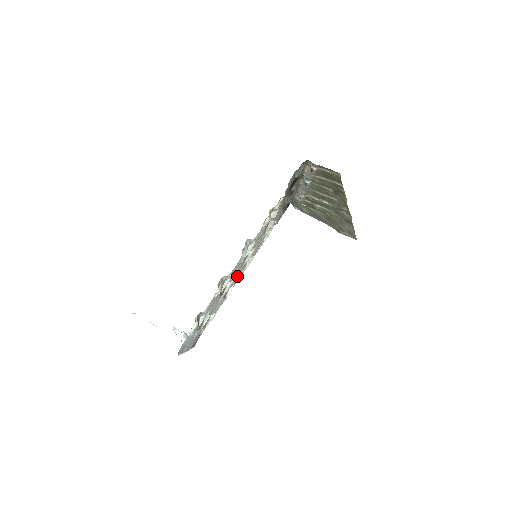
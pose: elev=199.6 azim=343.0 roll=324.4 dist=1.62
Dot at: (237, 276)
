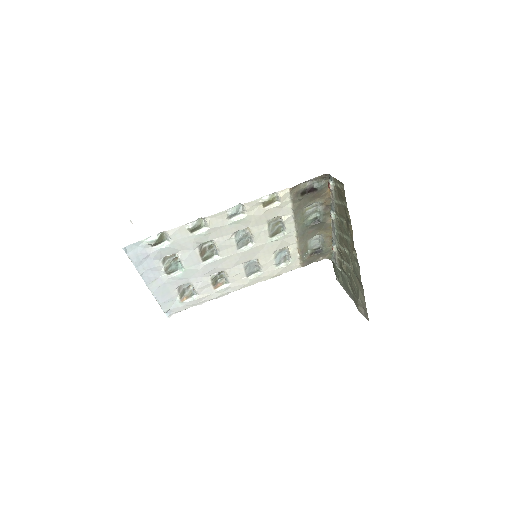
Dot at: (233, 269)
